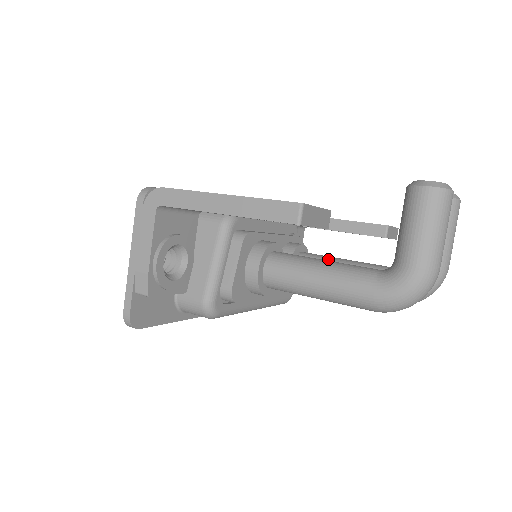
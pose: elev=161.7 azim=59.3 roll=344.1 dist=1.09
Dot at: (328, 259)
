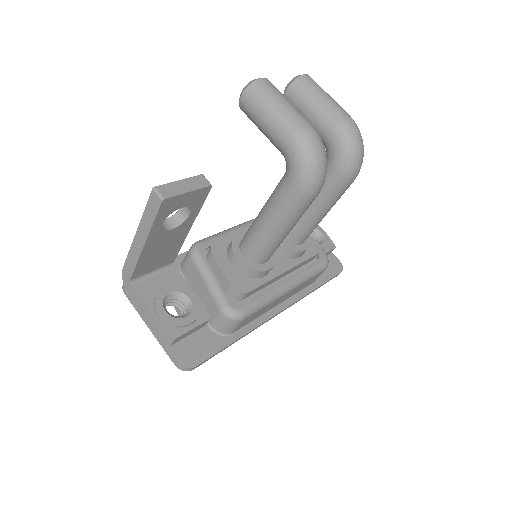
Dot at: occluded
